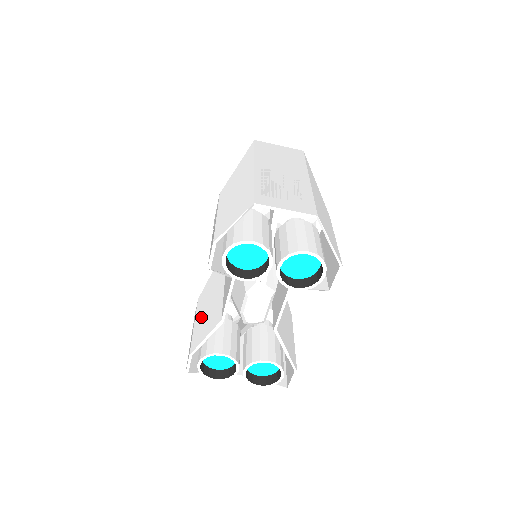
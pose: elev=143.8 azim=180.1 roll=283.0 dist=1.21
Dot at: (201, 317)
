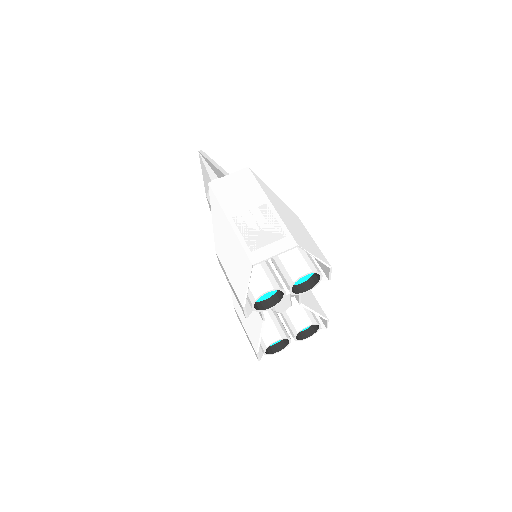
Dot at: (246, 321)
